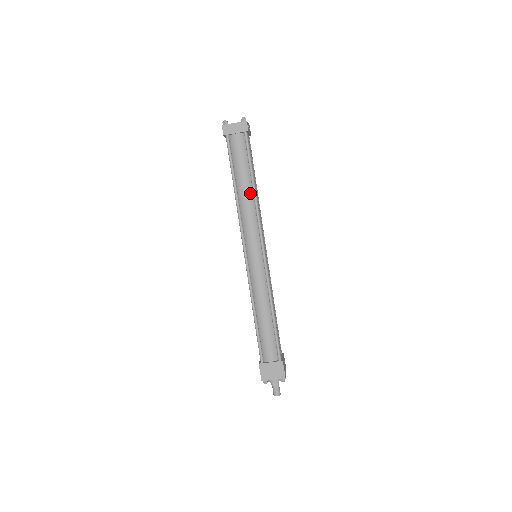
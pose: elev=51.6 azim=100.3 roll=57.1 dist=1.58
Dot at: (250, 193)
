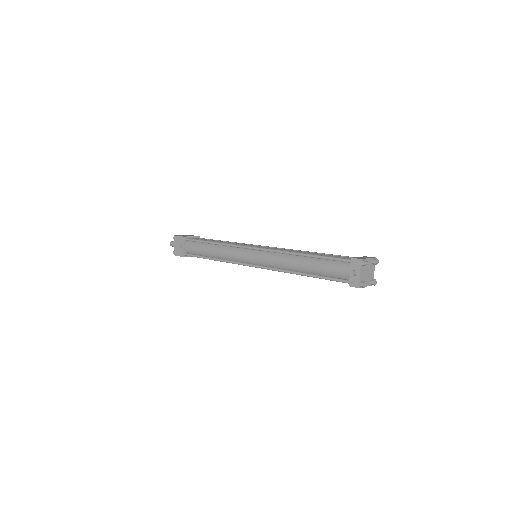
Dot at: occluded
